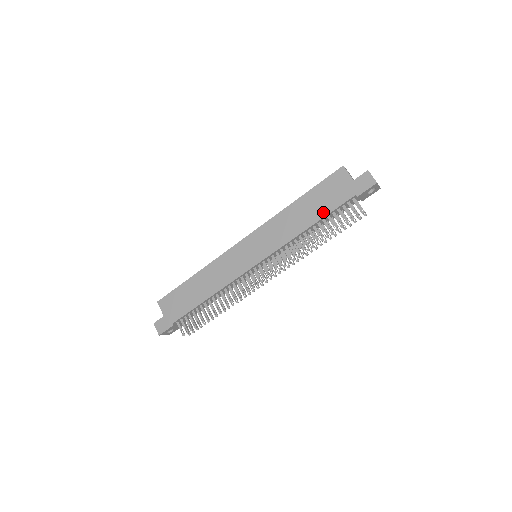
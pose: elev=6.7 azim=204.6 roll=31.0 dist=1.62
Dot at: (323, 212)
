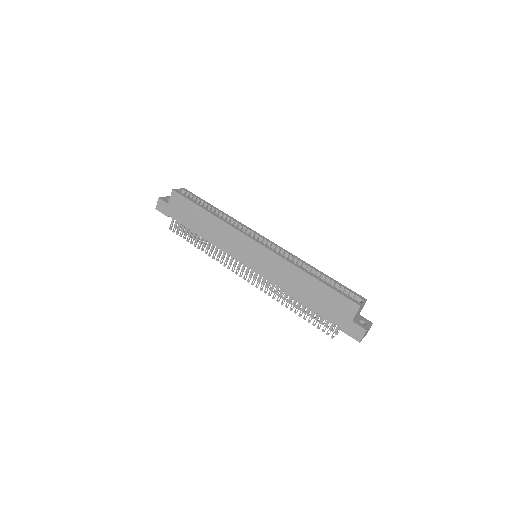
Dot at: (314, 306)
